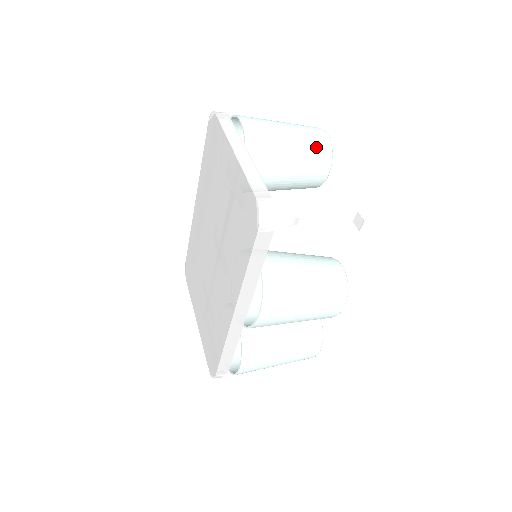
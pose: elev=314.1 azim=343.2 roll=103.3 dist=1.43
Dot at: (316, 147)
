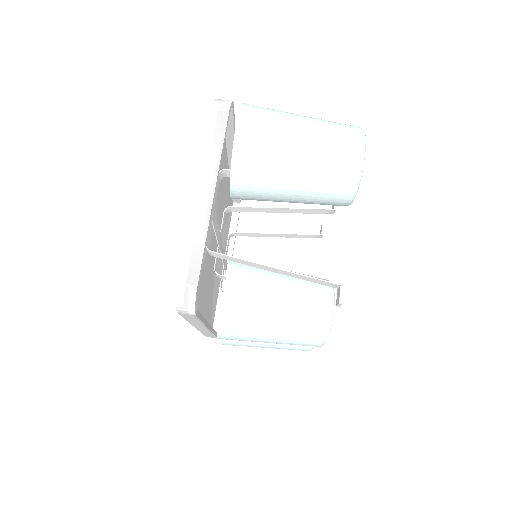
Dot at: (334, 174)
